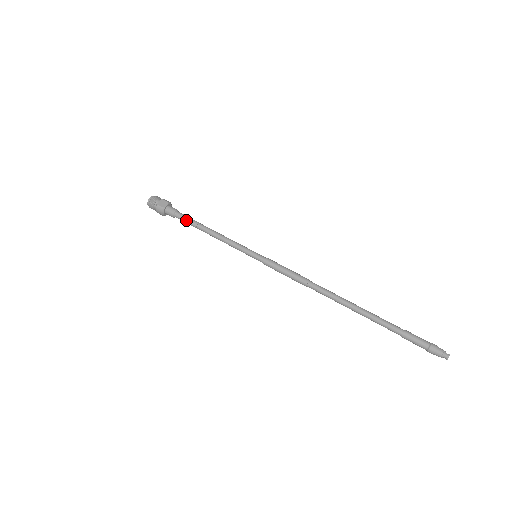
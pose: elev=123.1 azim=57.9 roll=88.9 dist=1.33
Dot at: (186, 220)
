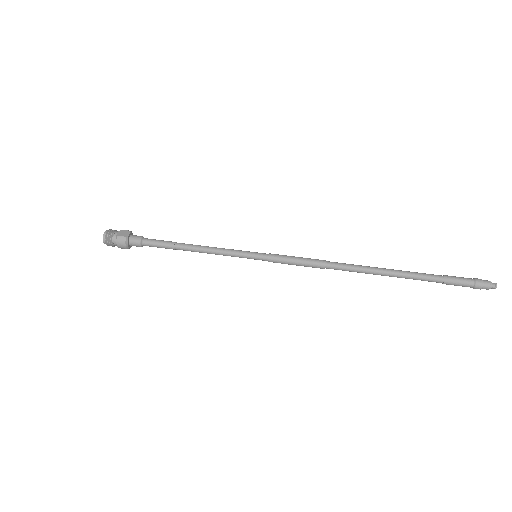
Dot at: (159, 243)
